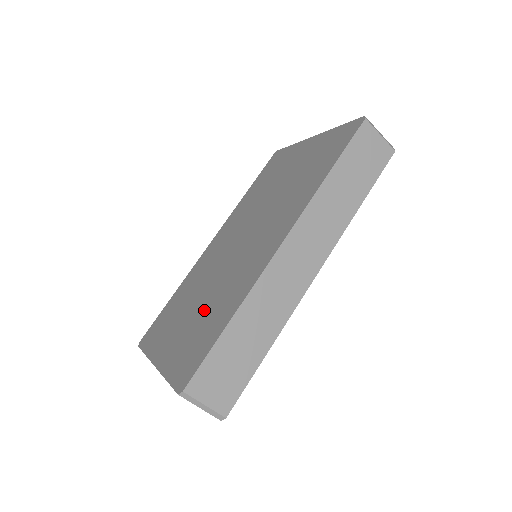
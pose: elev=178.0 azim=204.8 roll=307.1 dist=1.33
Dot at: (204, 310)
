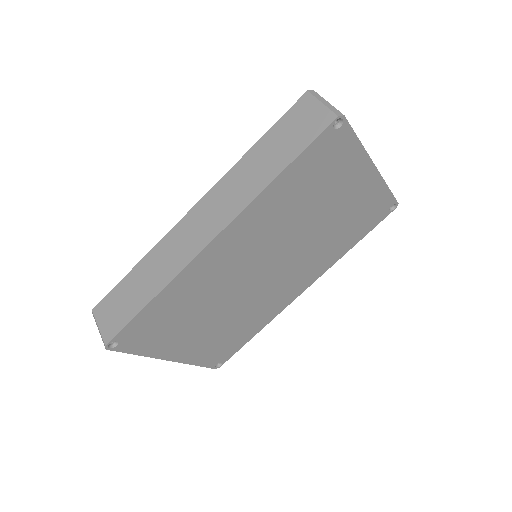
Dot at: occluded
